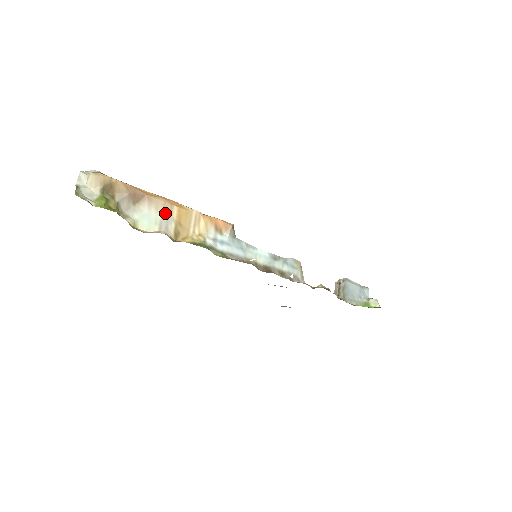
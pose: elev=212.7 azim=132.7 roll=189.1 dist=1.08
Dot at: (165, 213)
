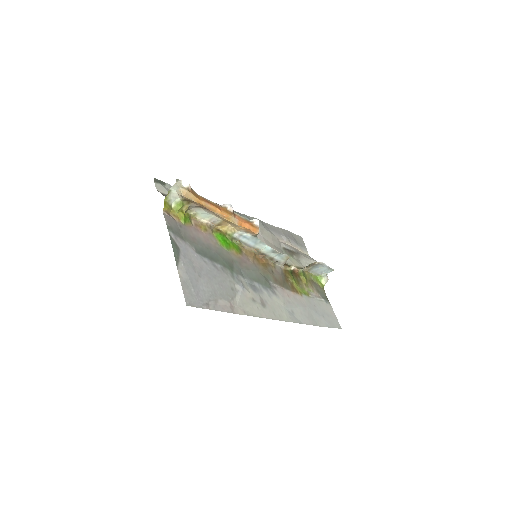
Dot at: (218, 216)
